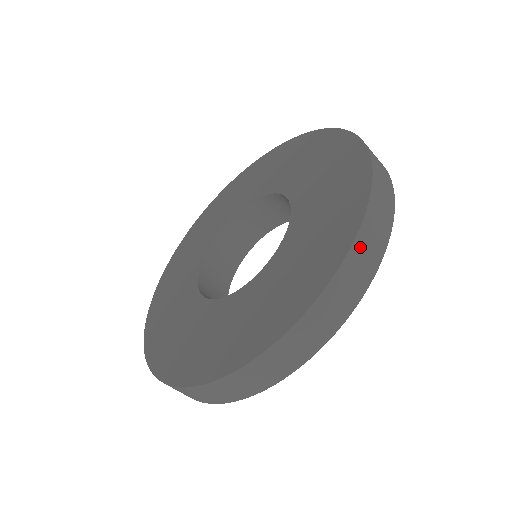
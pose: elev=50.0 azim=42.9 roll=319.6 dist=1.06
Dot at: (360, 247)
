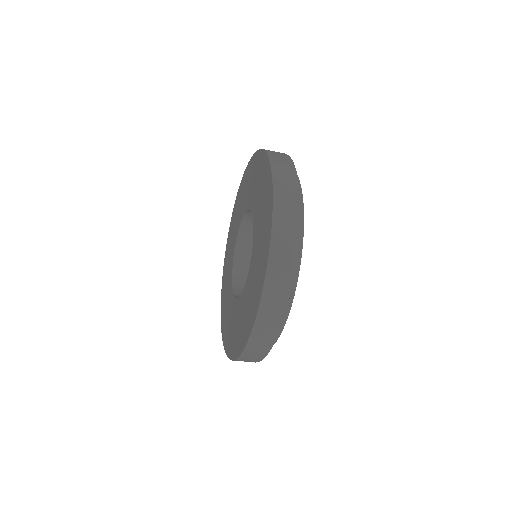
Dot at: (248, 352)
